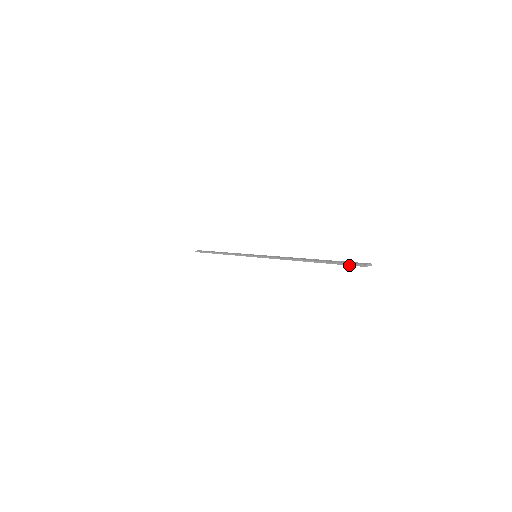
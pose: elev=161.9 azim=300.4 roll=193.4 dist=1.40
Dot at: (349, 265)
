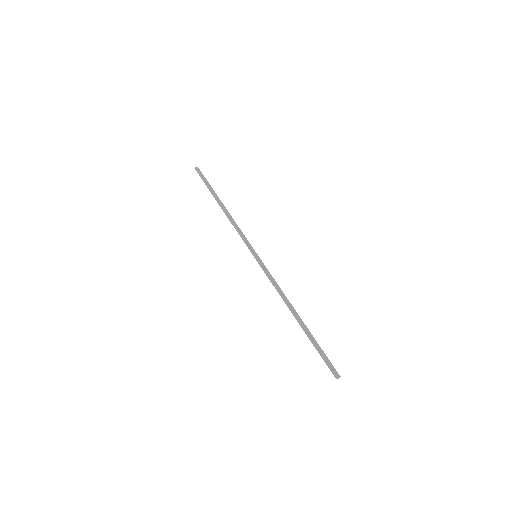
Dot at: (326, 364)
